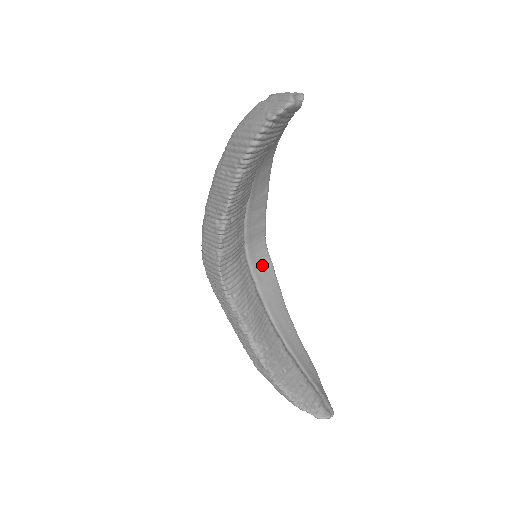
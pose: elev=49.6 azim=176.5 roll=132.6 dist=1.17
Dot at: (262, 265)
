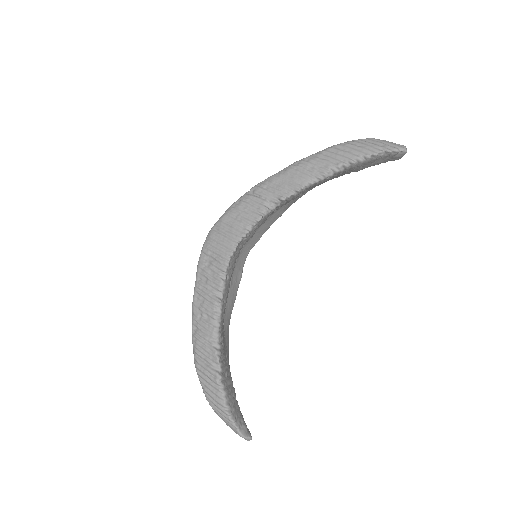
Dot at: (237, 272)
